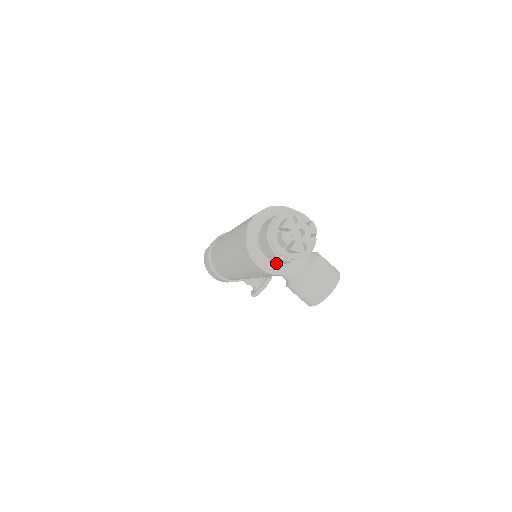
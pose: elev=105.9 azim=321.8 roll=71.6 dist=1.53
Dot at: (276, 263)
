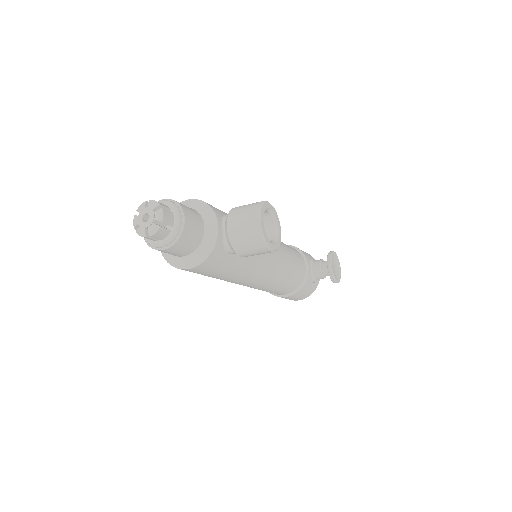
Dot at: (193, 253)
